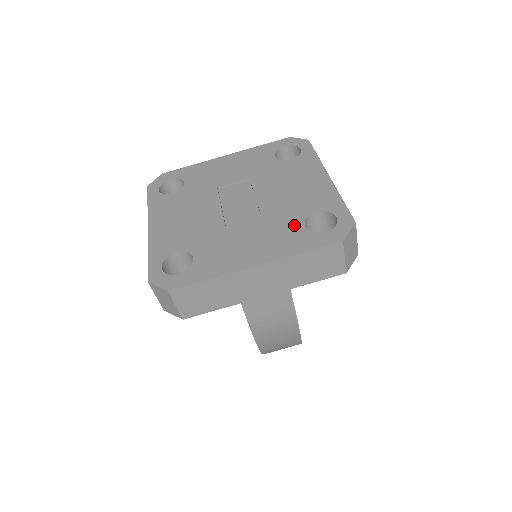
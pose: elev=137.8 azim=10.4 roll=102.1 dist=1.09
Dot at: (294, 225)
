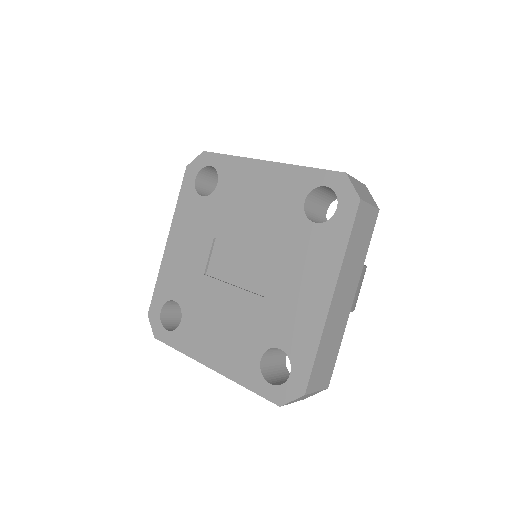
Dot at: (306, 232)
